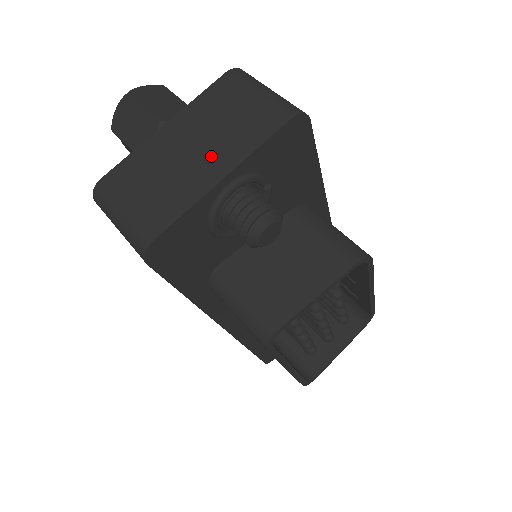
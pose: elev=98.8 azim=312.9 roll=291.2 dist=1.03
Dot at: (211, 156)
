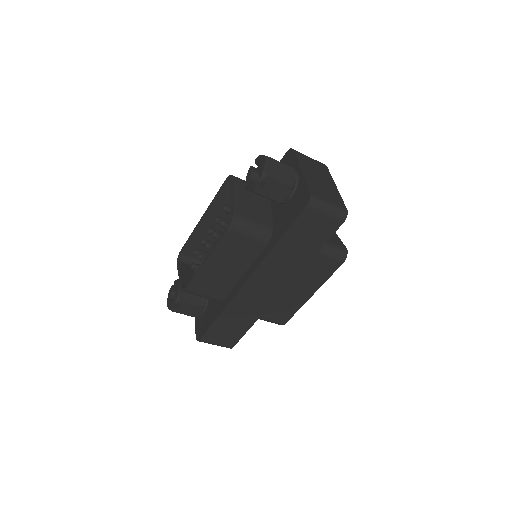
Dot at: (326, 180)
